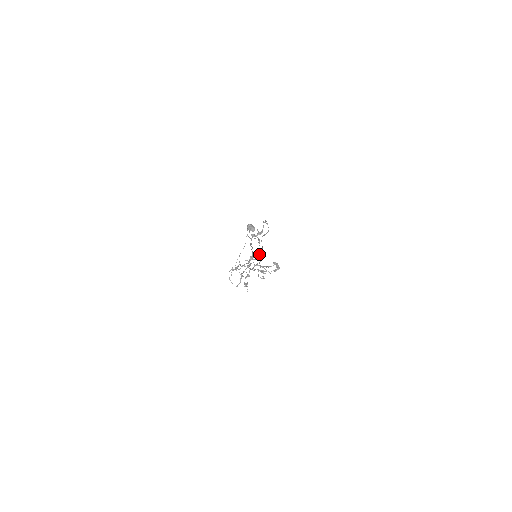
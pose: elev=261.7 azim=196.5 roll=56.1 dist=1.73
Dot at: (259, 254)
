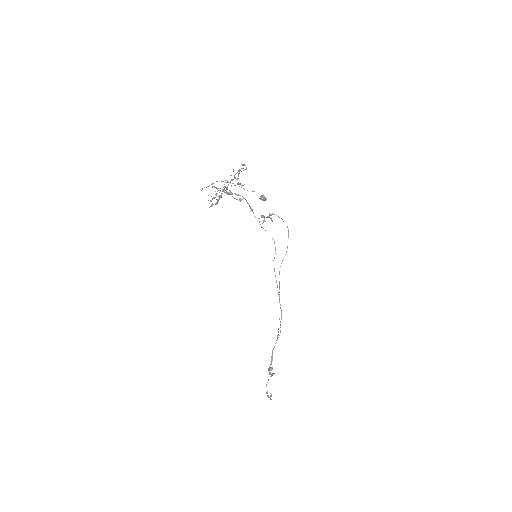
Dot at: occluded
